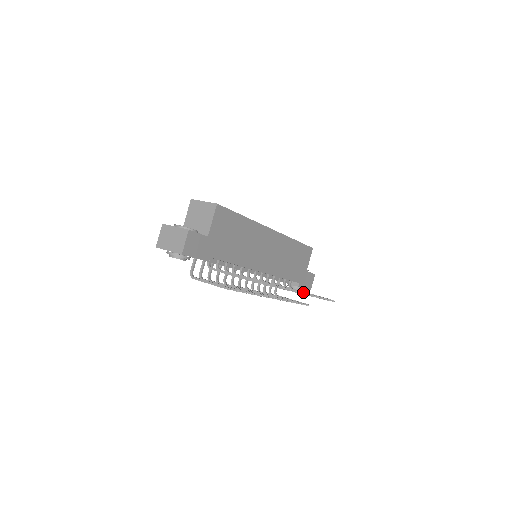
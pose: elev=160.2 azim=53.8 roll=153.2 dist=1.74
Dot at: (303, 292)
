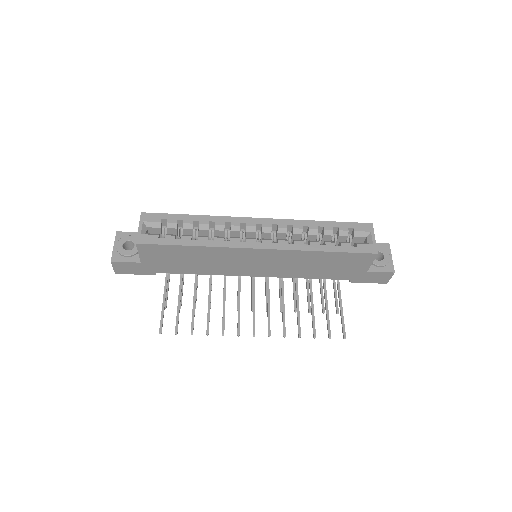
Dot at: (254, 335)
